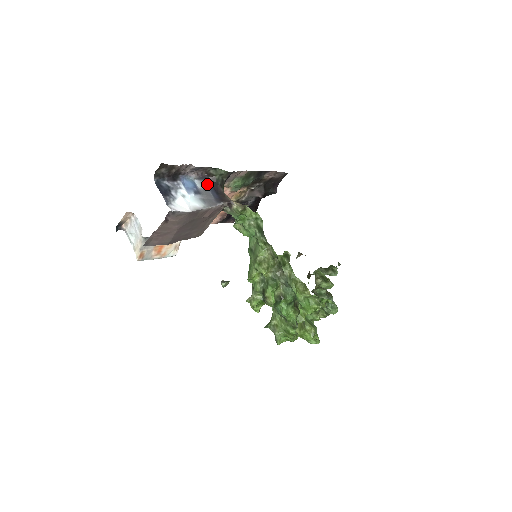
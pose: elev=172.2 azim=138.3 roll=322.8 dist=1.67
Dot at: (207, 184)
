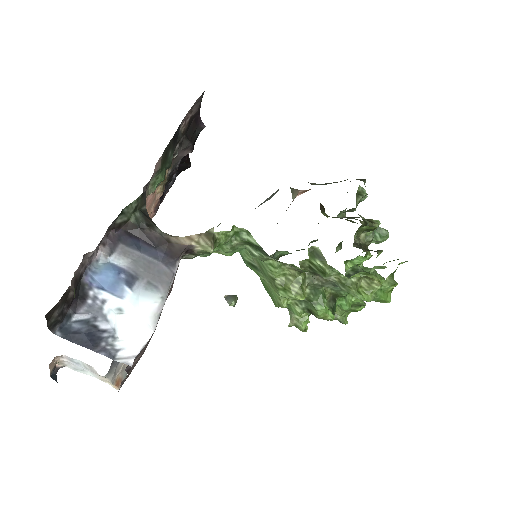
Dot at: (130, 246)
